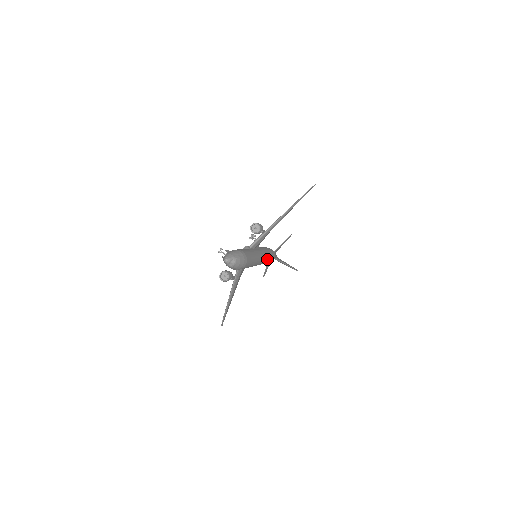
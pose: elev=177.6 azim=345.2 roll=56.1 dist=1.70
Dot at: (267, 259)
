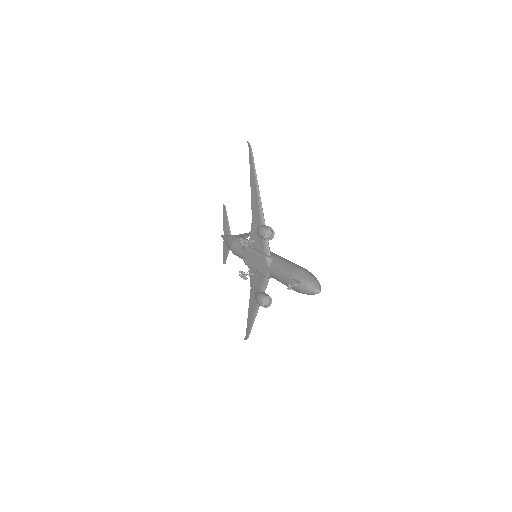
Dot at: occluded
